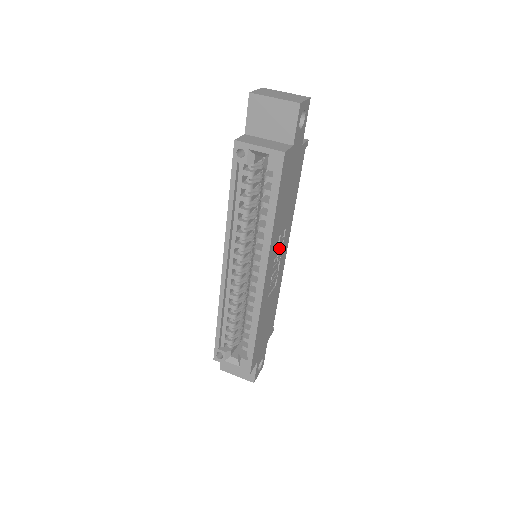
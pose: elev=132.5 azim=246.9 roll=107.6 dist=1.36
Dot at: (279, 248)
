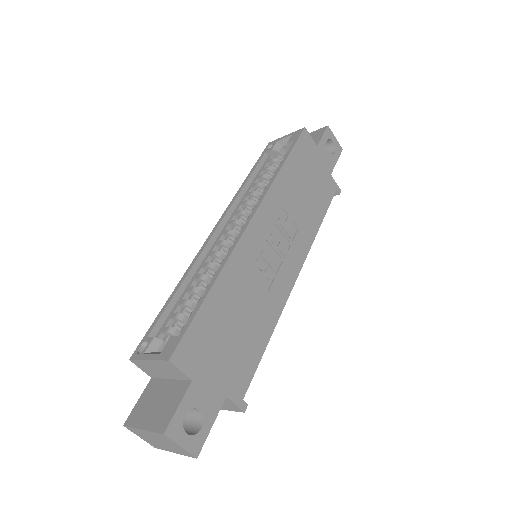
Dot at: (284, 233)
